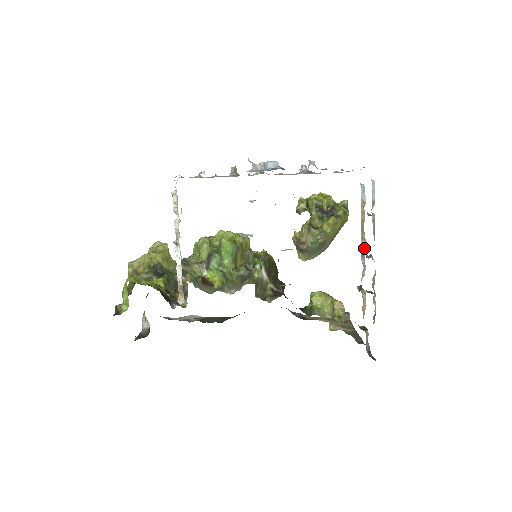
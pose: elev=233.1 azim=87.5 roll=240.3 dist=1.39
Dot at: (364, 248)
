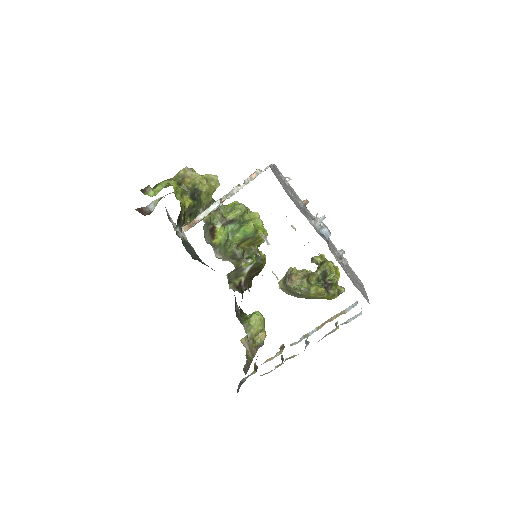
Dot at: (312, 333)
